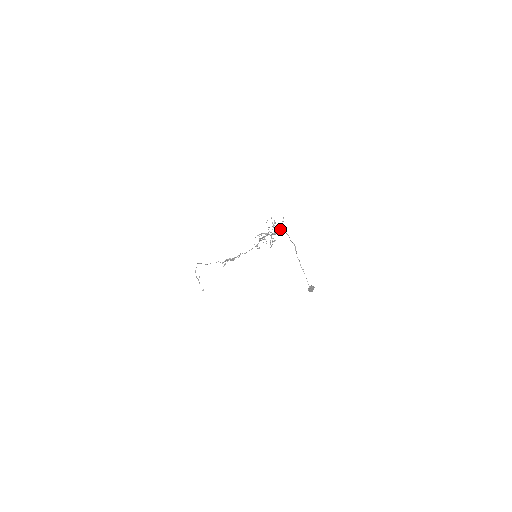
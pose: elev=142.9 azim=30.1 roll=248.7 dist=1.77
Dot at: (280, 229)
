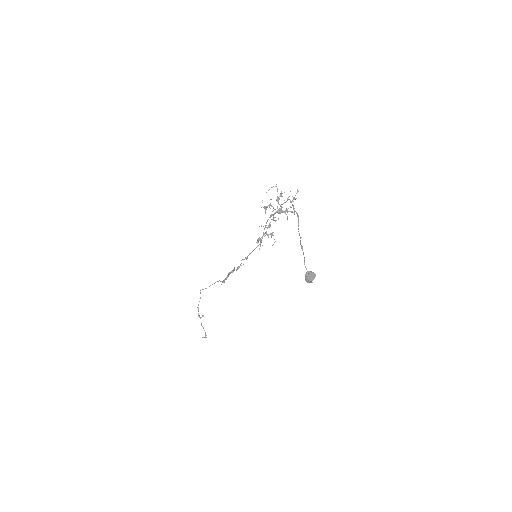
Dot at: (288, 208)
